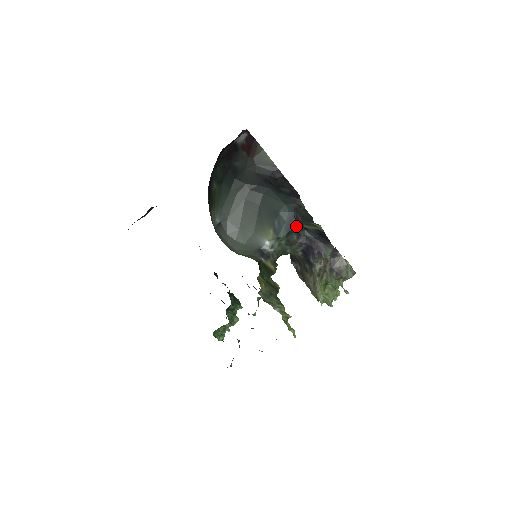
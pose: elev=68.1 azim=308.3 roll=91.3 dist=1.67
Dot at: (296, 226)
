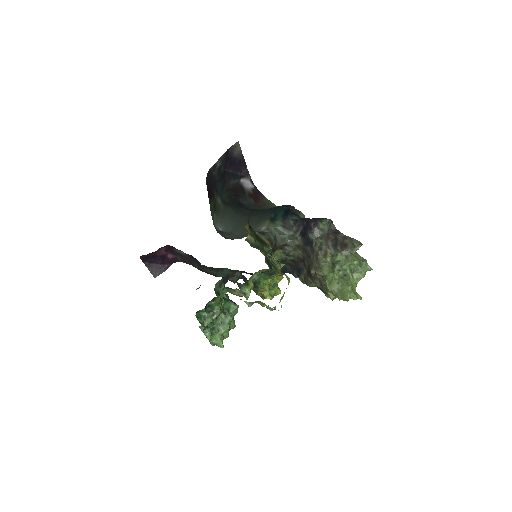
Dot at: (292, 213)
